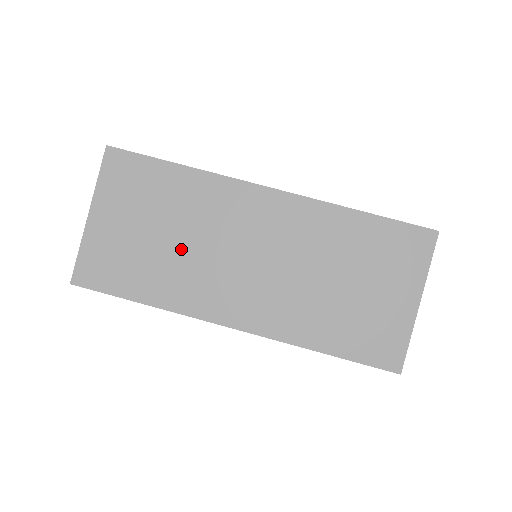
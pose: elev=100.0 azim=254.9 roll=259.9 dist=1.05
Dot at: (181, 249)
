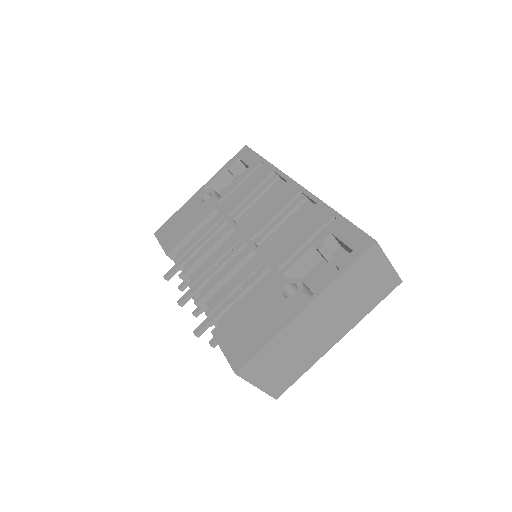
Dot at: (298, 353)
